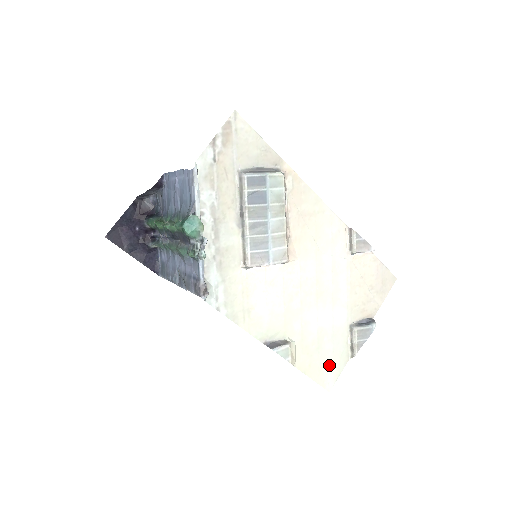
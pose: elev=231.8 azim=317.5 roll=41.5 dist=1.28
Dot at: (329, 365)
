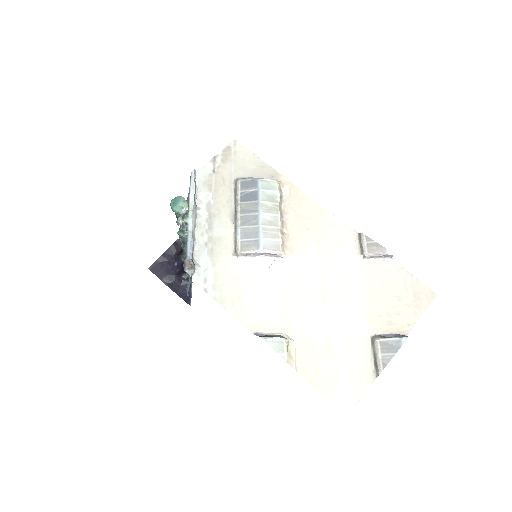
Dot at: (344, 380)
